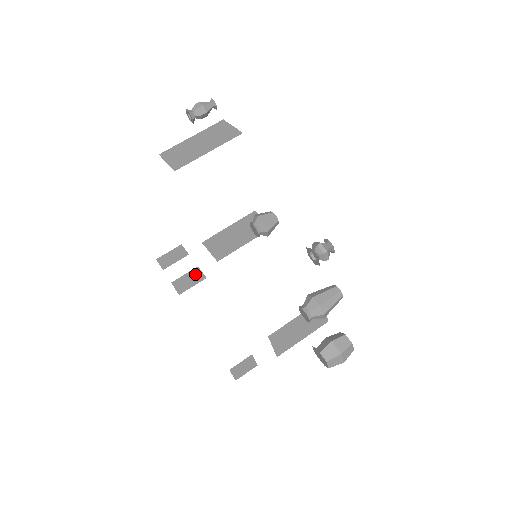
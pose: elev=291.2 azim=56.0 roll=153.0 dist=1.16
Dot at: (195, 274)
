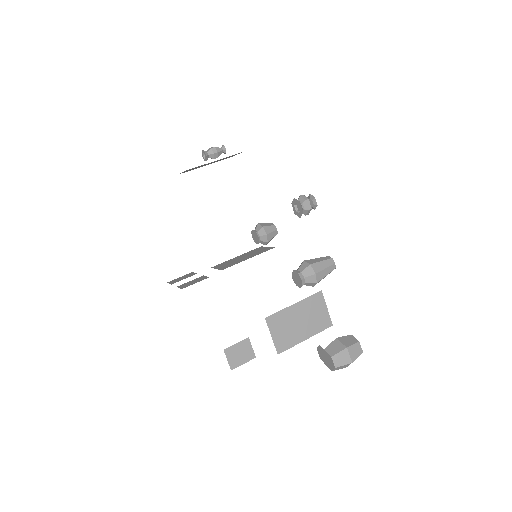
Dot at: (199, 278)
